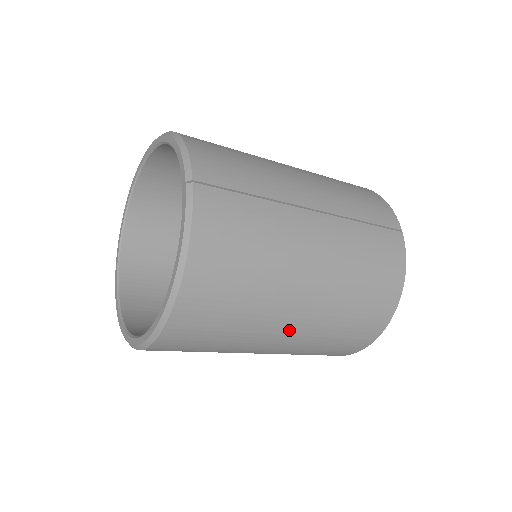
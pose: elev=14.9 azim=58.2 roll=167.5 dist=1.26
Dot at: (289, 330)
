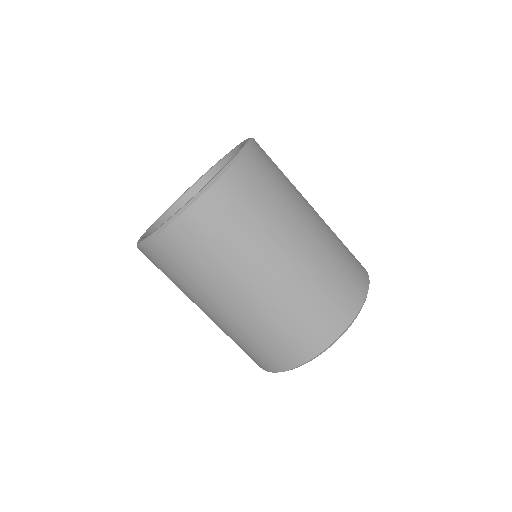
Dot at: (283, 263)
